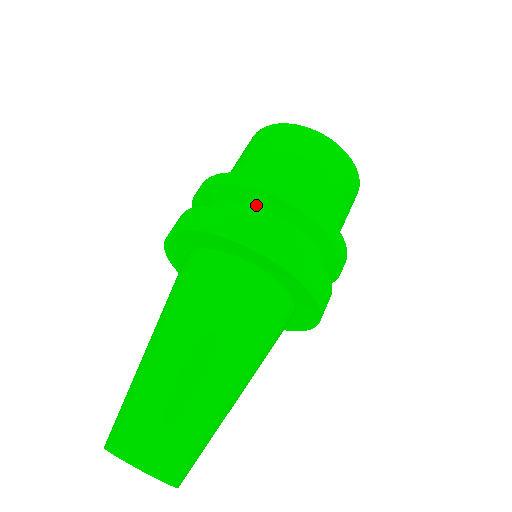
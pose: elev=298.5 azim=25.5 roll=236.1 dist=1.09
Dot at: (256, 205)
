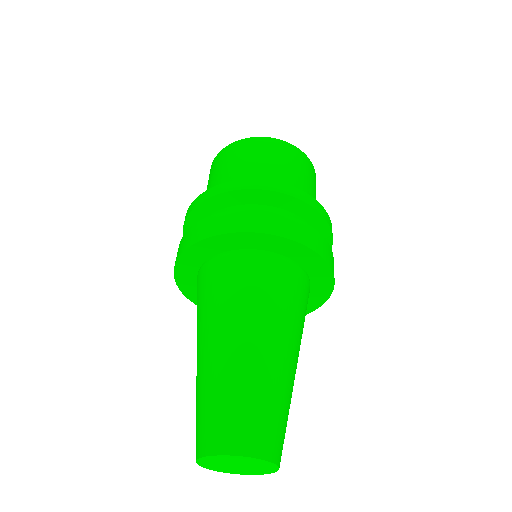
Dot at: (310, 224)
